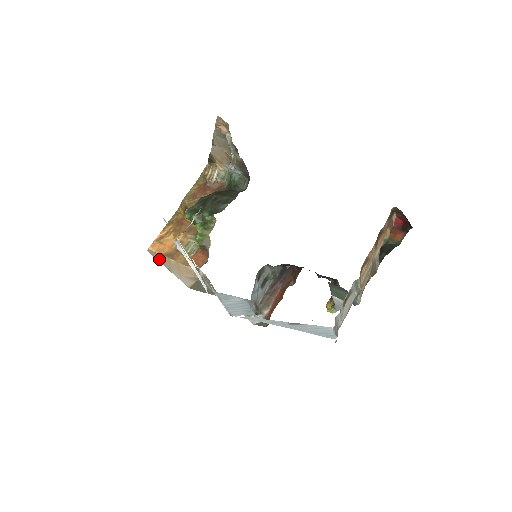
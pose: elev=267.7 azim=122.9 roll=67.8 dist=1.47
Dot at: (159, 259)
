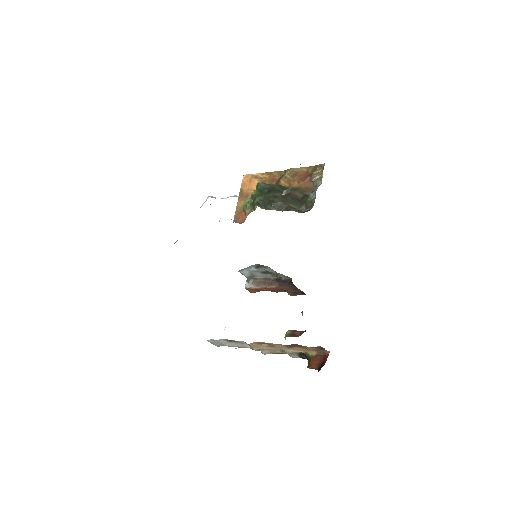
Dot at: occluded
